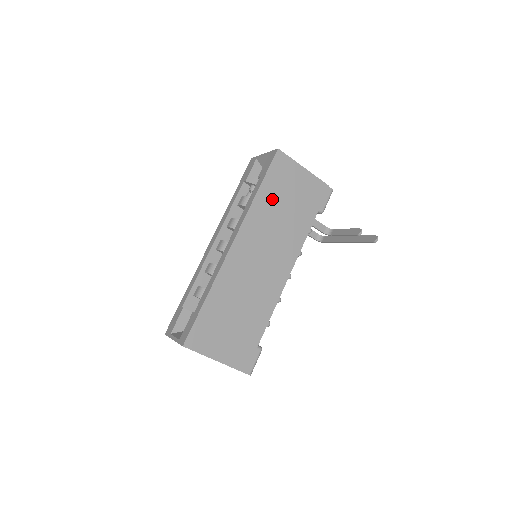
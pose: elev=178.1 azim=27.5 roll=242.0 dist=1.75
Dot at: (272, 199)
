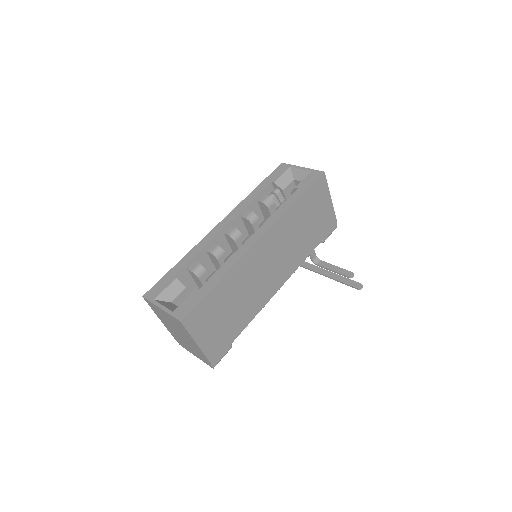
Dot at: (301, 214)
